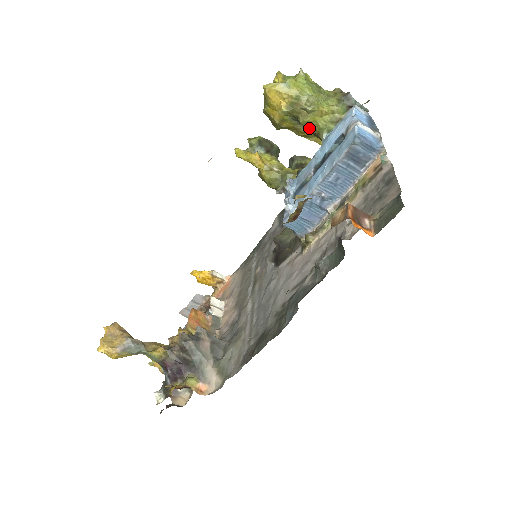
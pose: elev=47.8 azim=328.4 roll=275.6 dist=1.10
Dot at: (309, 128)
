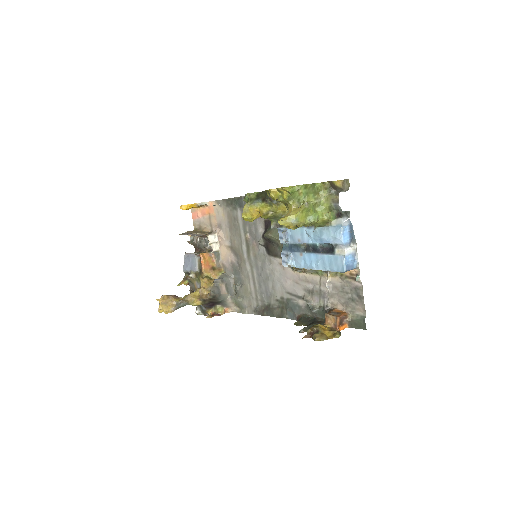
Dot at: occluded
